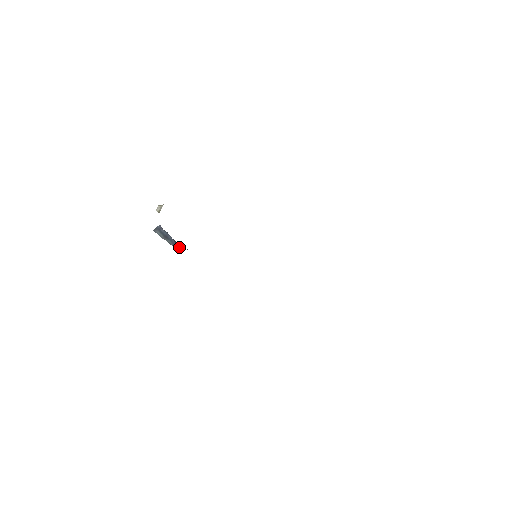
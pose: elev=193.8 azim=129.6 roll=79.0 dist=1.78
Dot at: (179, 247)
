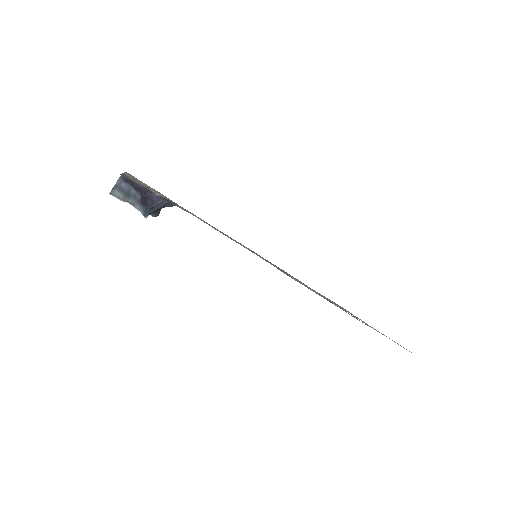
Dot at: (146, 201)
